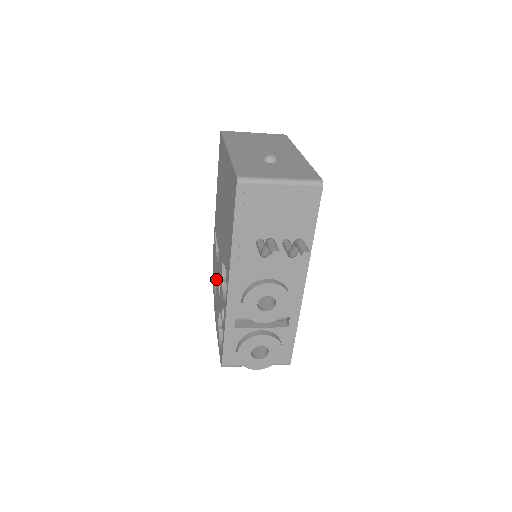
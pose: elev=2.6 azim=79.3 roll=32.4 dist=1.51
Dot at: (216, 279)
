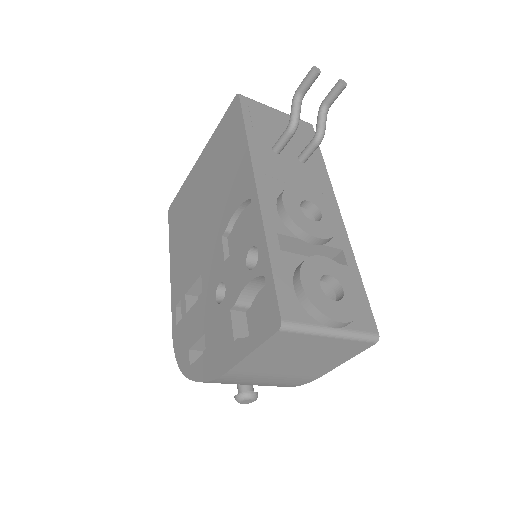
Dot at: (201, 323)
